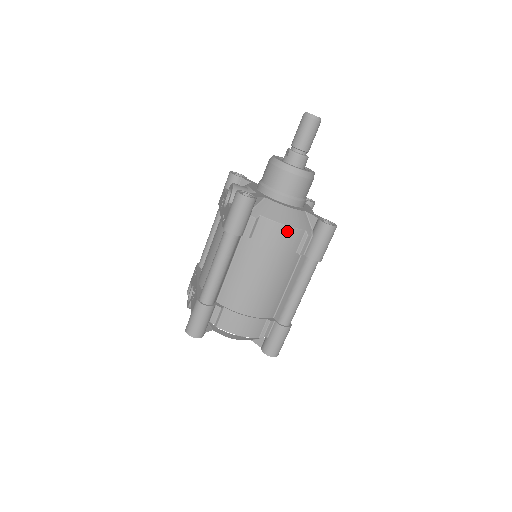
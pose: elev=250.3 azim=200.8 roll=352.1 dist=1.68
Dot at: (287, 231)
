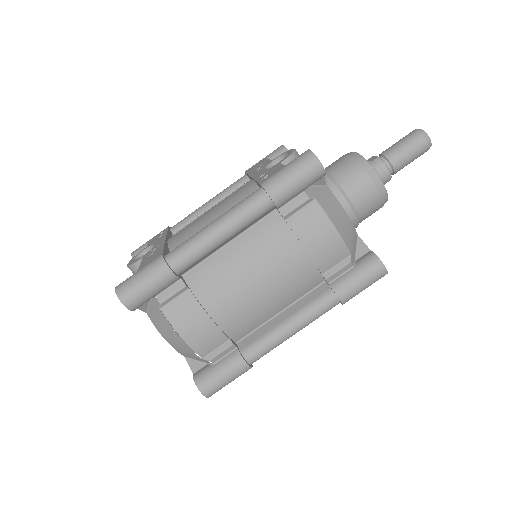
Dot at: (334, 239)
